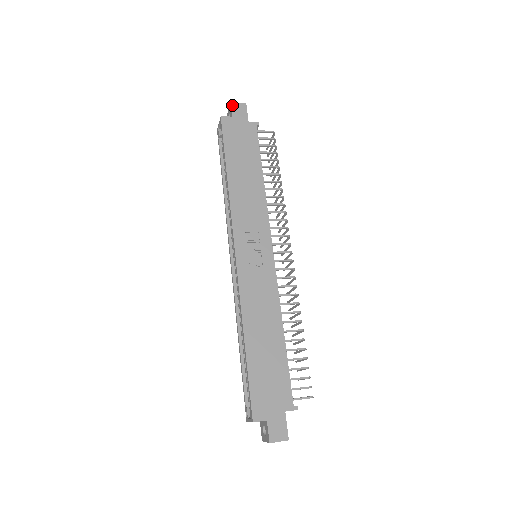
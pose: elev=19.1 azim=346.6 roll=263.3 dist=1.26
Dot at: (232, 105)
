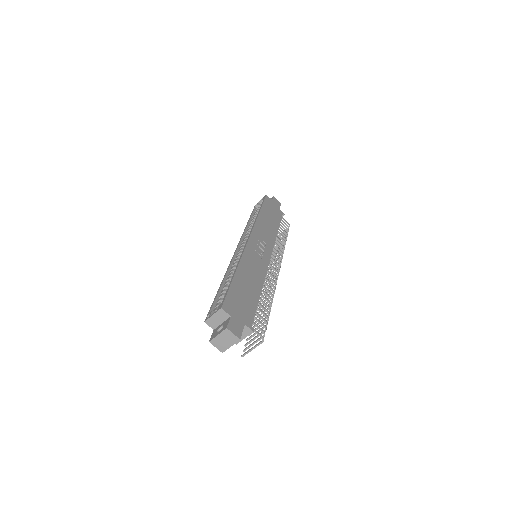
Dot at: (274, 197)
